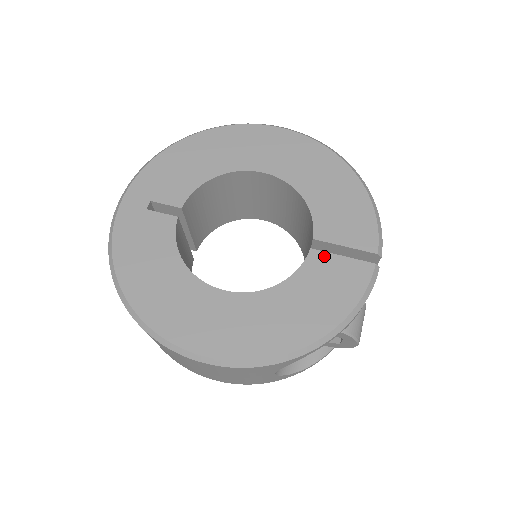
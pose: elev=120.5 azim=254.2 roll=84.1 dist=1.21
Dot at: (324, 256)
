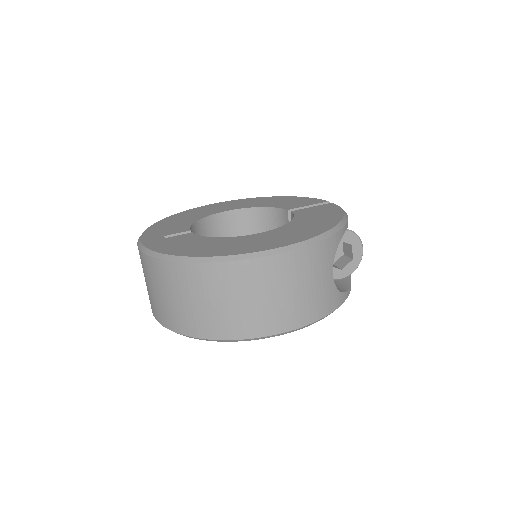
Dot at: (302, 210)
